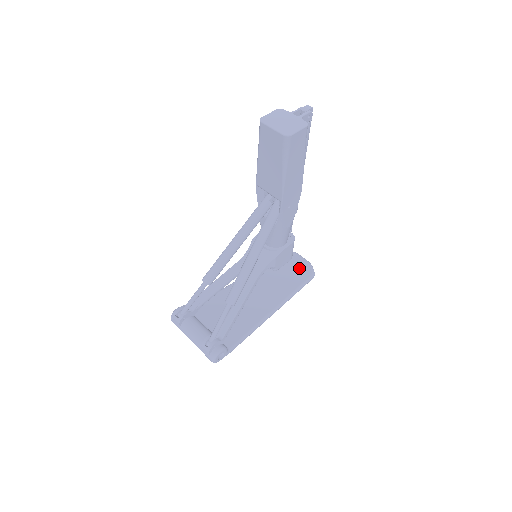
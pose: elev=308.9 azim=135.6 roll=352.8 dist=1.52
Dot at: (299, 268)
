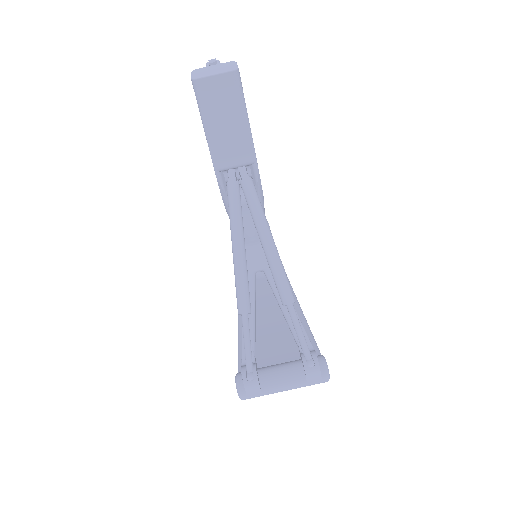
Dot at: occluded
